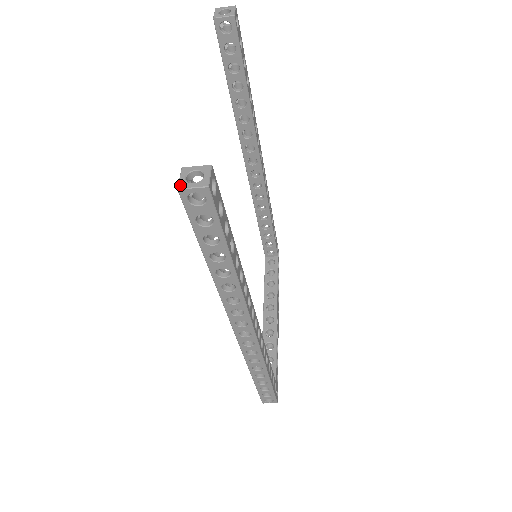
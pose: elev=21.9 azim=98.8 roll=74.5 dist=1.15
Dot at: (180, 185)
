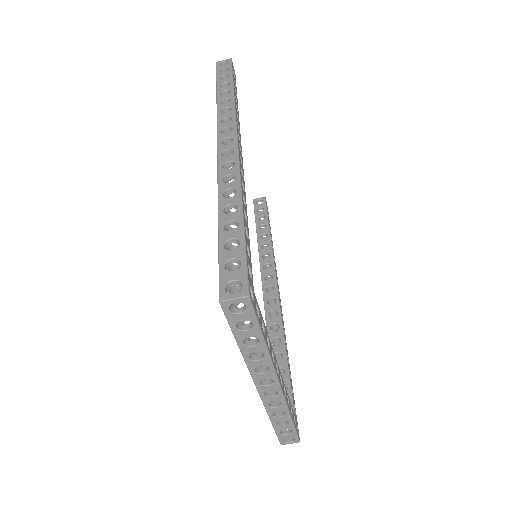
Dot at: occluded
